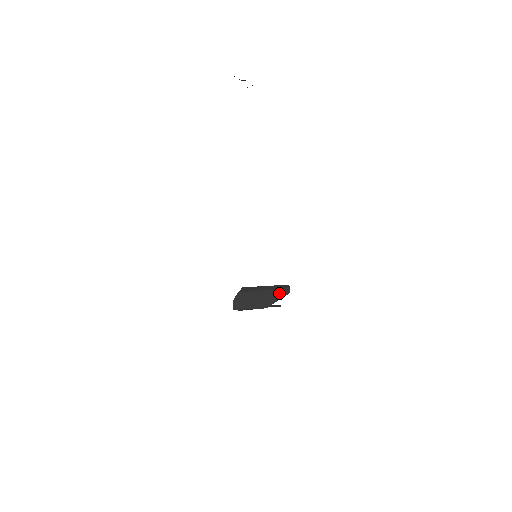
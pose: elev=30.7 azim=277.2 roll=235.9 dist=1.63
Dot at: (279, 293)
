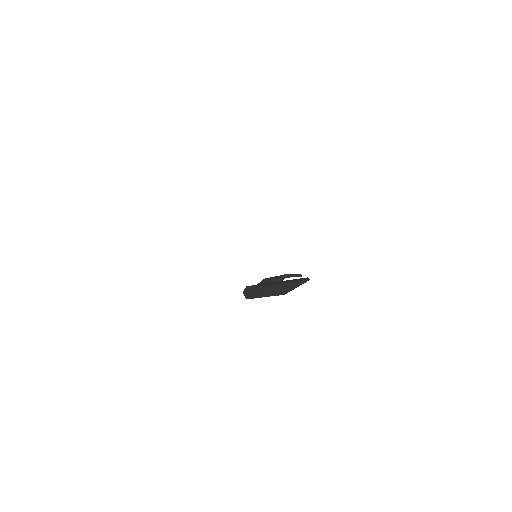
Dot at: (296, 282)
